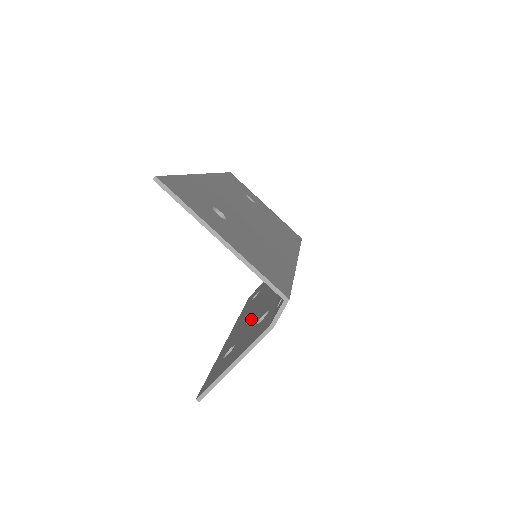
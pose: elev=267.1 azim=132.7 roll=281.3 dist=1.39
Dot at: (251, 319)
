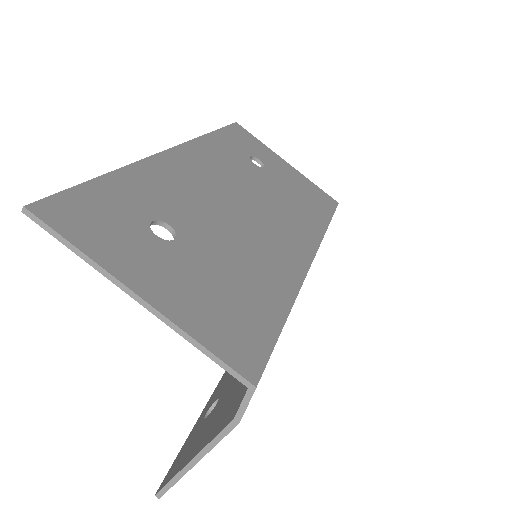
Dot at: occluded
